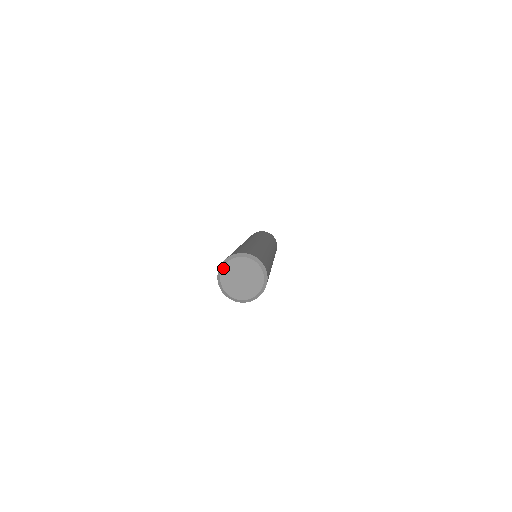
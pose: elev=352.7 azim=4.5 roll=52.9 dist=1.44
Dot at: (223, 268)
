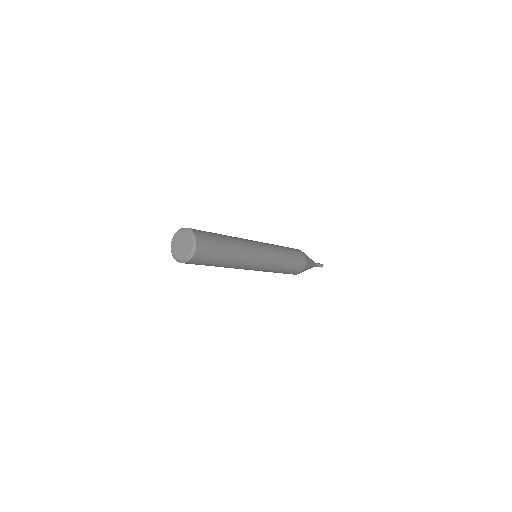
Dot at: (171, 248)
